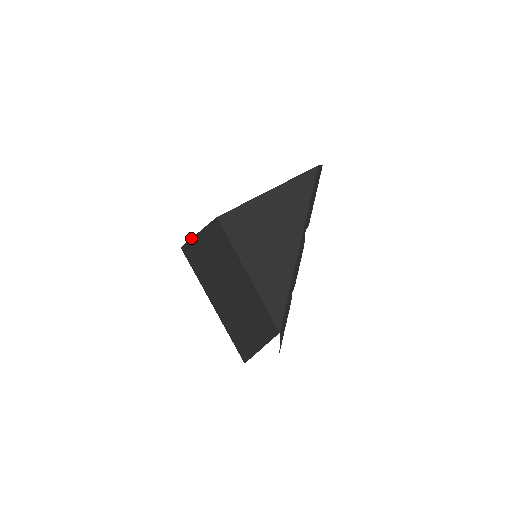
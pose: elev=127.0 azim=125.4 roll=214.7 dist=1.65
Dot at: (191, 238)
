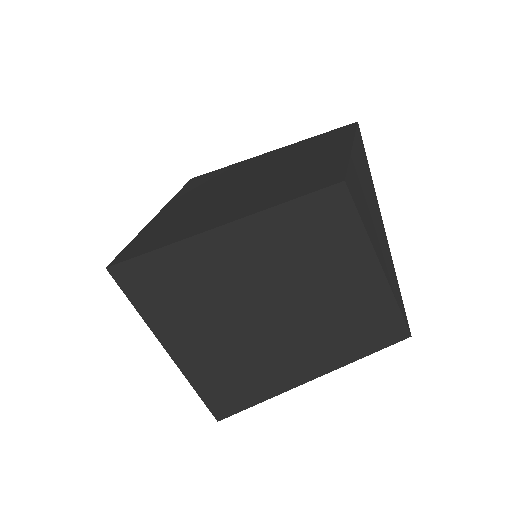
Dot at: (181, 240)
